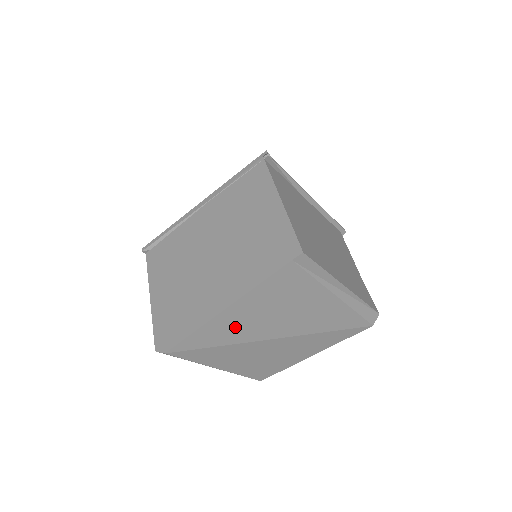
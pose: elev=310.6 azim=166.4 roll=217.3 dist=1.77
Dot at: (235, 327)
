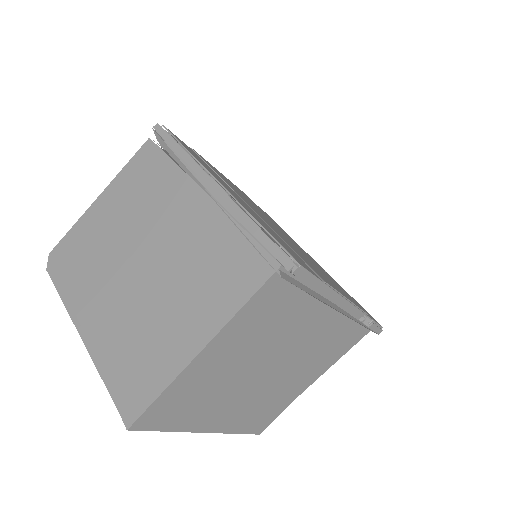
Dot at: occluded
